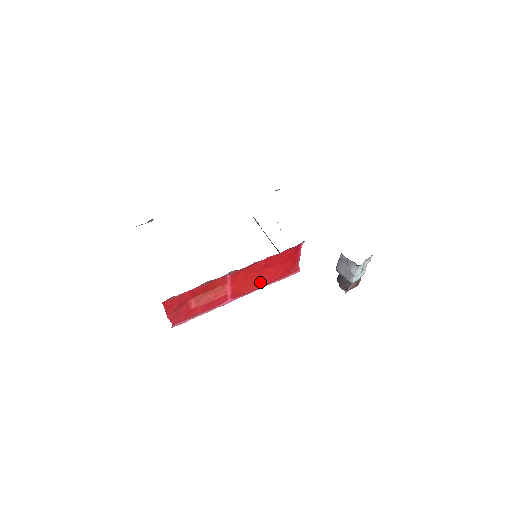
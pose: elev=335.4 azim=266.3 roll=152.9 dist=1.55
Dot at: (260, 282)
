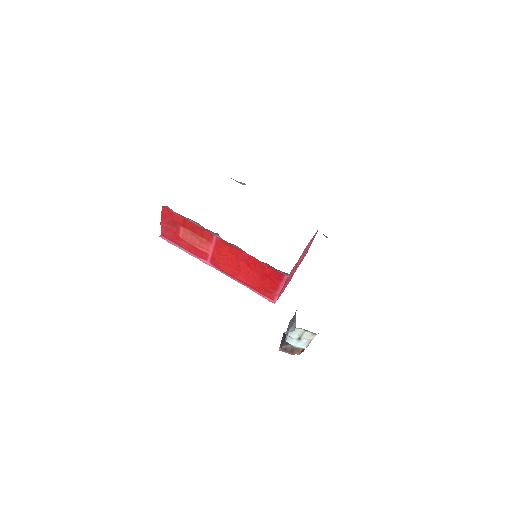
Dot at: (238, 273)
